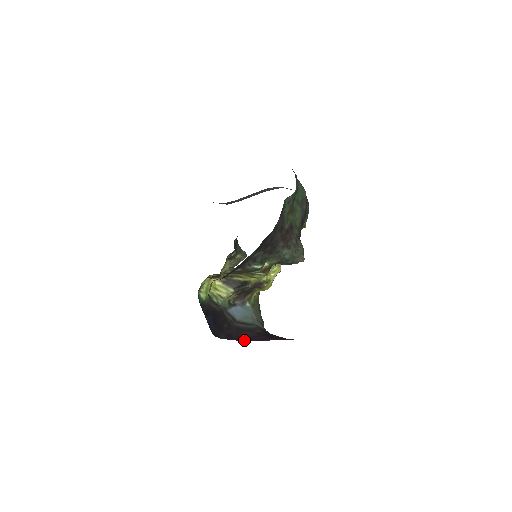
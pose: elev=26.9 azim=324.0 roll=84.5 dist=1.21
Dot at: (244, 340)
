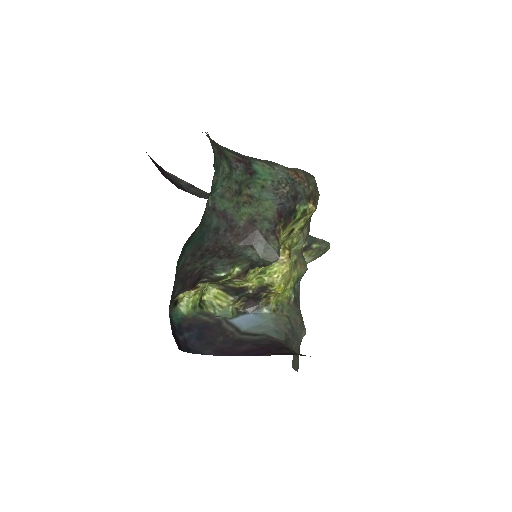
Dot at: (238, 355)
